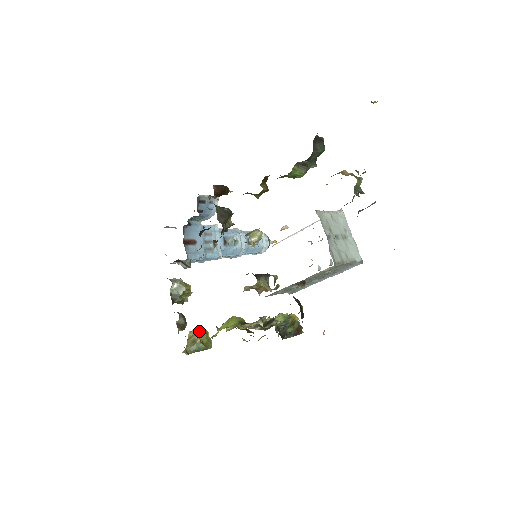
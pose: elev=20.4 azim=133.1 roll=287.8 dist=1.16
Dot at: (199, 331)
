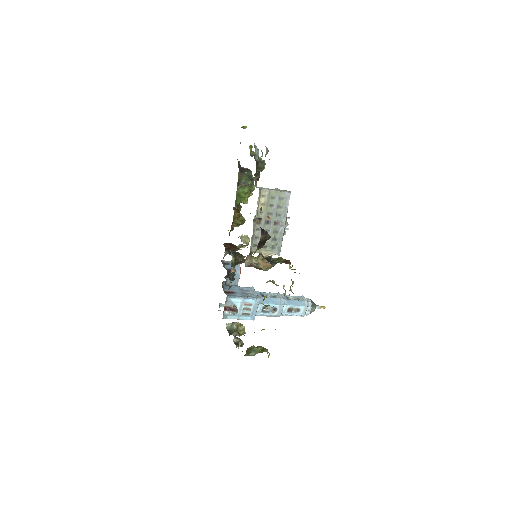
Dot at: occluded
